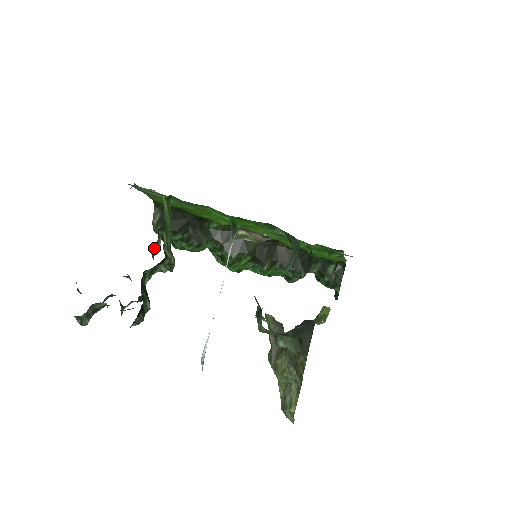
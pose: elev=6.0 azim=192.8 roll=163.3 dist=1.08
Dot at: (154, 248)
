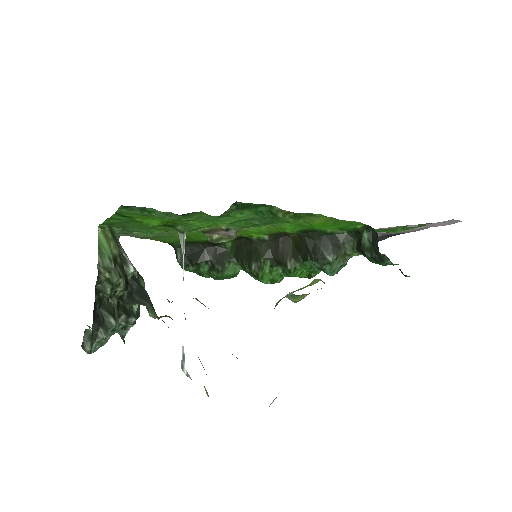
Dot at: (130, 276)
